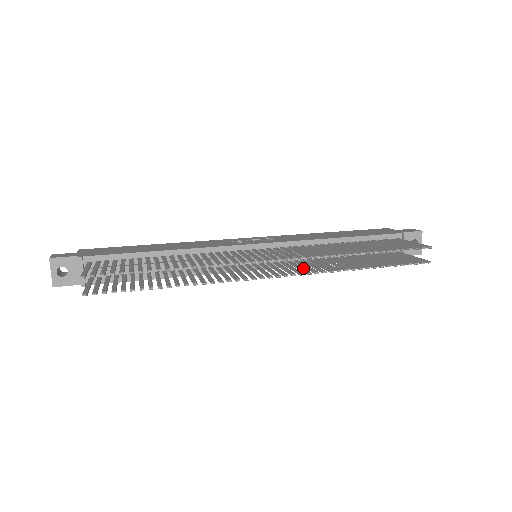
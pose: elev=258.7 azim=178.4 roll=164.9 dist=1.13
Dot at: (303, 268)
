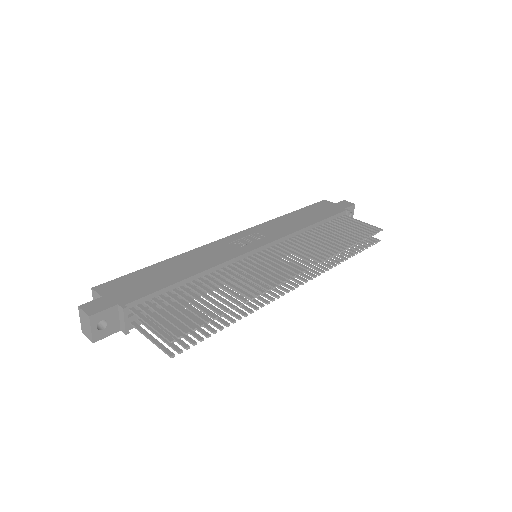
Dot at: occluded
